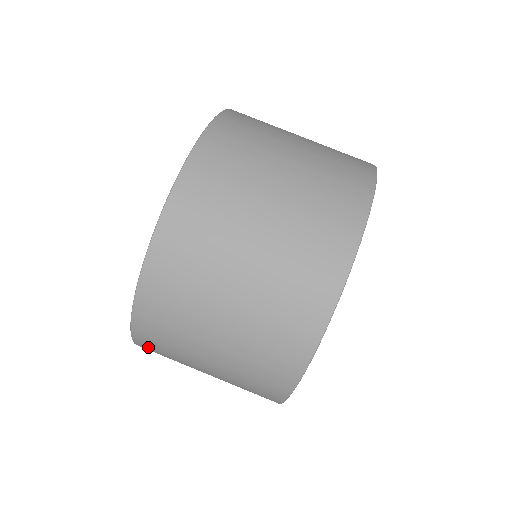
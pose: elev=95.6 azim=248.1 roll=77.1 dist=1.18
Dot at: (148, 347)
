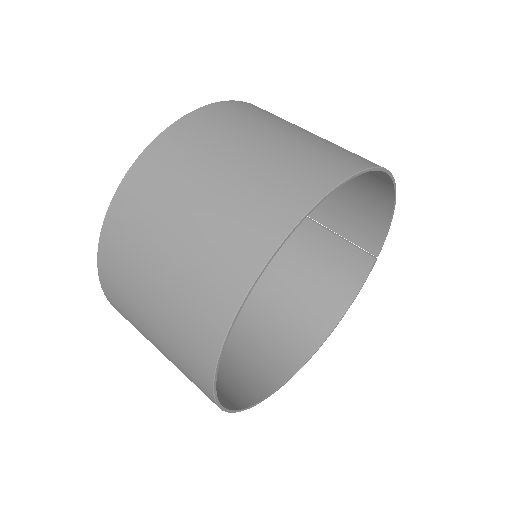
Dot at: occluded
